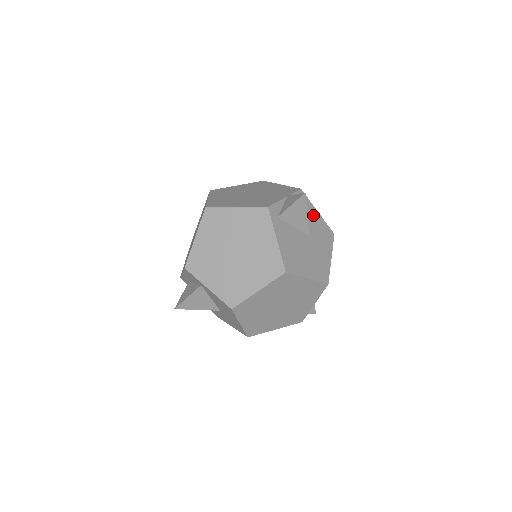
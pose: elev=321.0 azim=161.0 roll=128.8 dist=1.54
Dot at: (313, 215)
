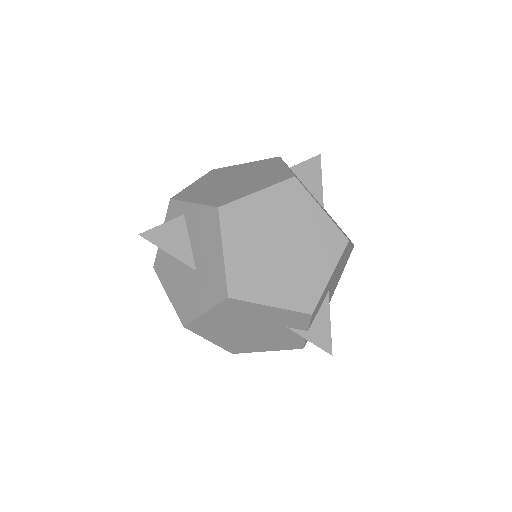
Dot at: occluded
